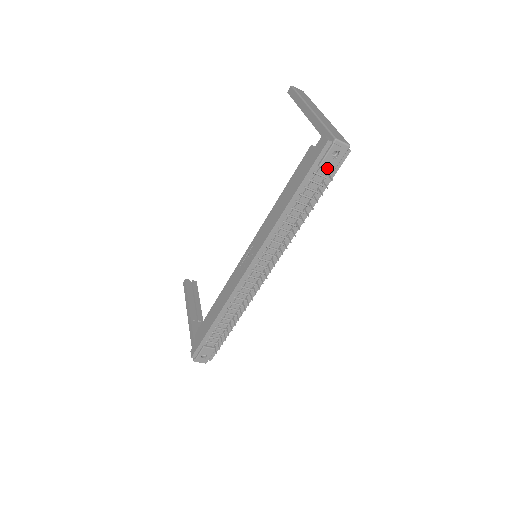
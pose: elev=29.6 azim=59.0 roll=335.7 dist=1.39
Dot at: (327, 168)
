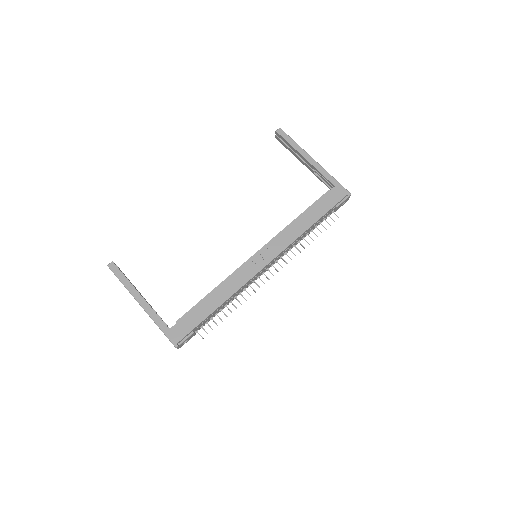
Dot at: (337, 209)
